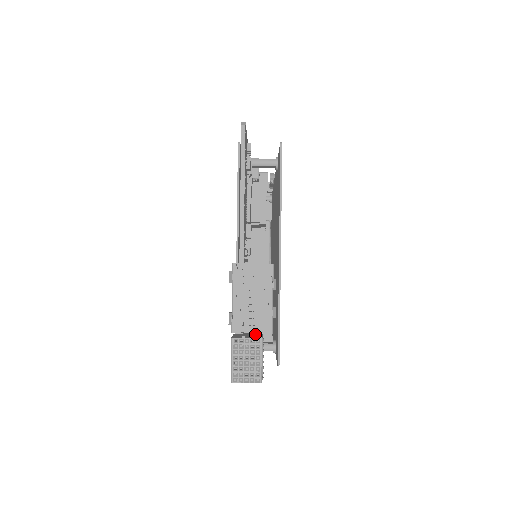
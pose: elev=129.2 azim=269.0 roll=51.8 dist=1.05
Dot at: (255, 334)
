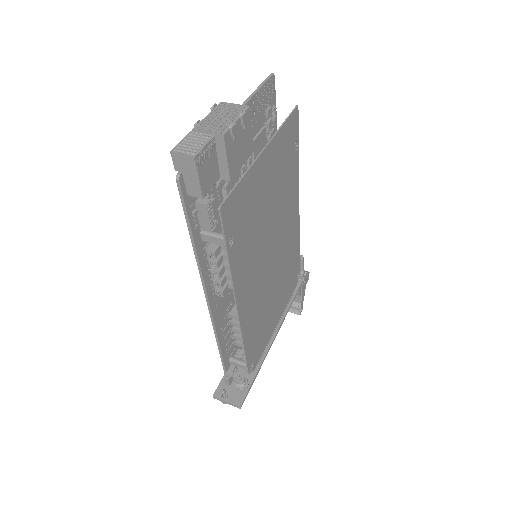
Dot at: occluded
